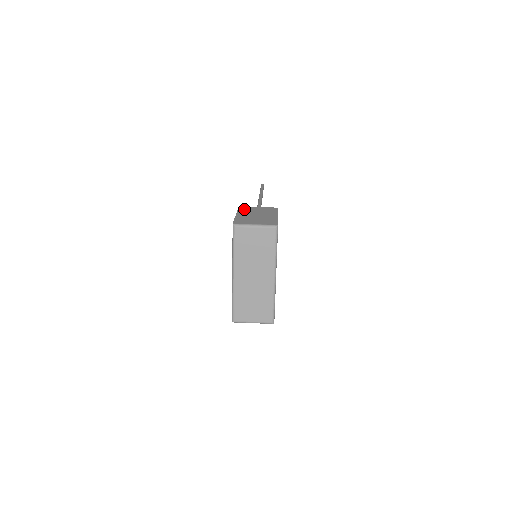
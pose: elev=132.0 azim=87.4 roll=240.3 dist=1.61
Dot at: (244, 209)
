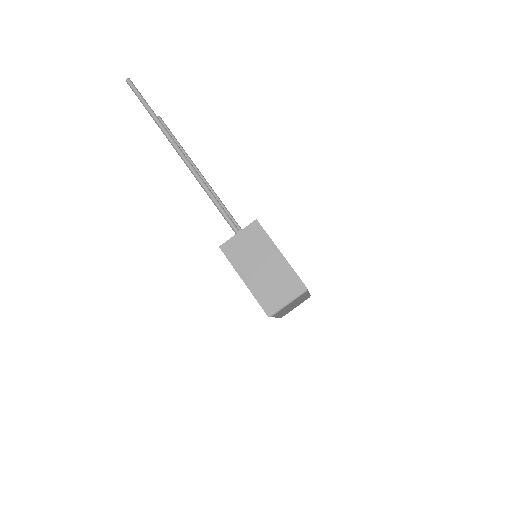
Dot at: (234, 255)
